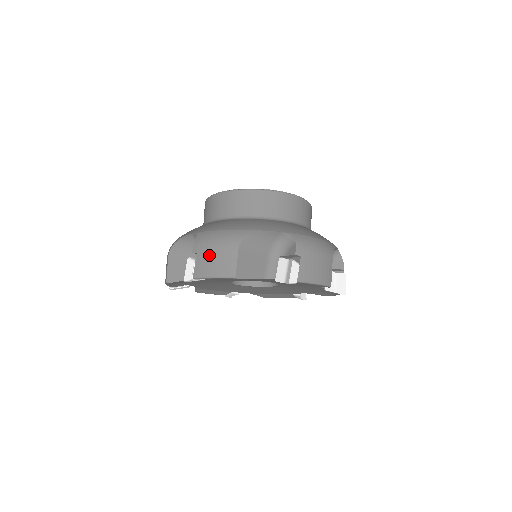
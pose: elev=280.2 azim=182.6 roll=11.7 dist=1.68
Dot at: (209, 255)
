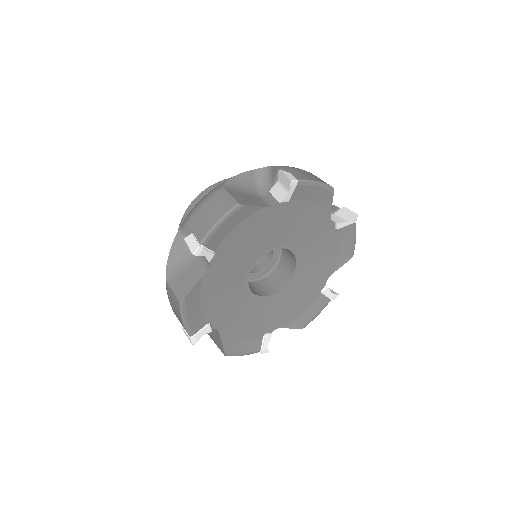
Dot at: (202, 214)
